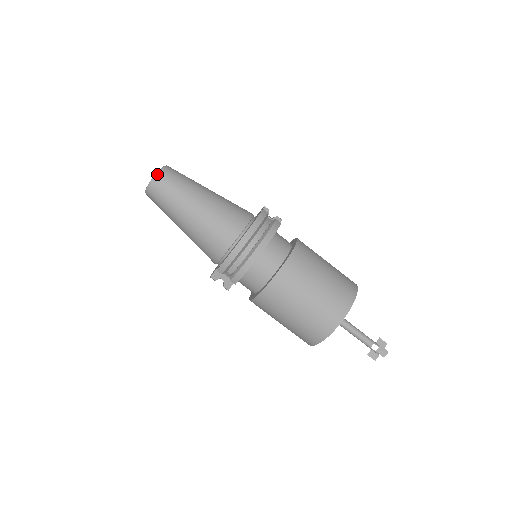
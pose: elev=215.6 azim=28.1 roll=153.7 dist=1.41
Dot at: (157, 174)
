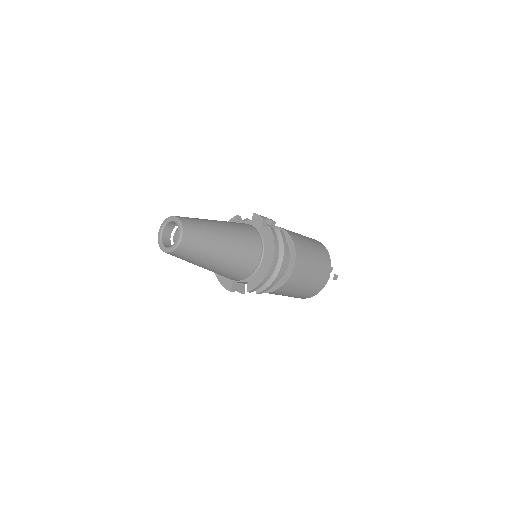
Dot at: (182, 237)
